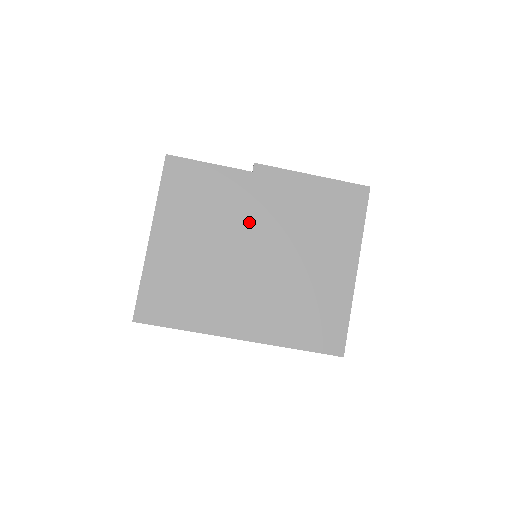
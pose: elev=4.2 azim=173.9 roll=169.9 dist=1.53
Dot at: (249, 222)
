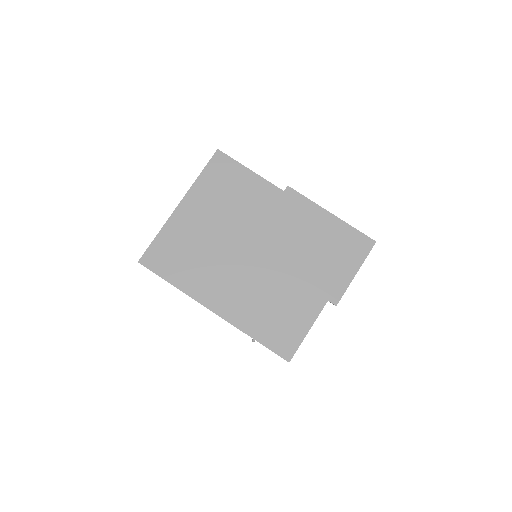
Dot at: (259, 224)
